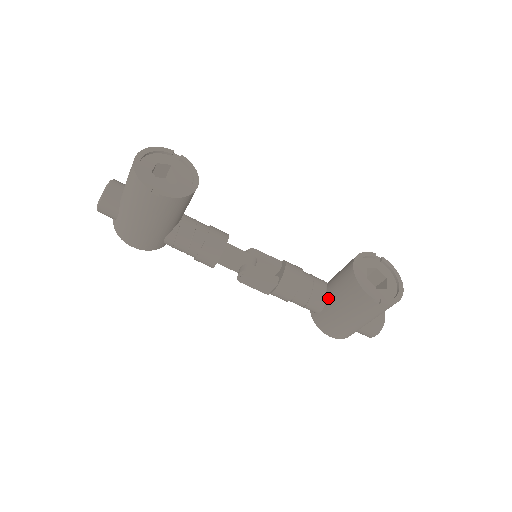
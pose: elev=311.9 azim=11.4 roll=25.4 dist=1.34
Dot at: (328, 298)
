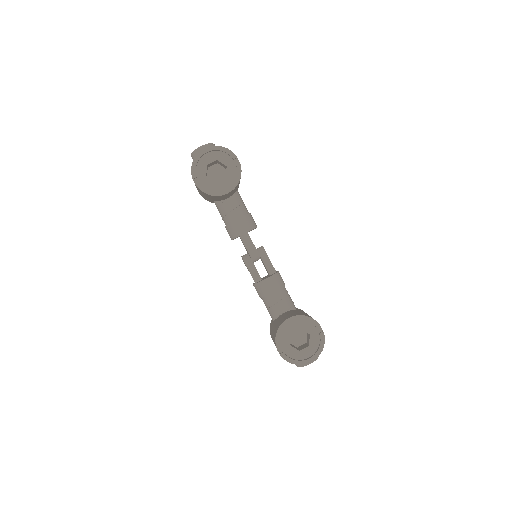
Dot at: (277, 319)
